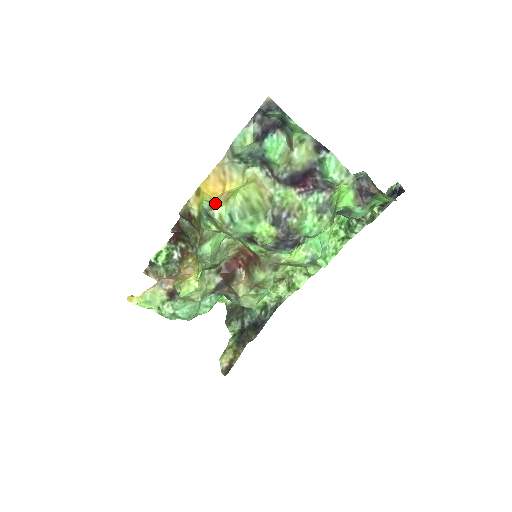
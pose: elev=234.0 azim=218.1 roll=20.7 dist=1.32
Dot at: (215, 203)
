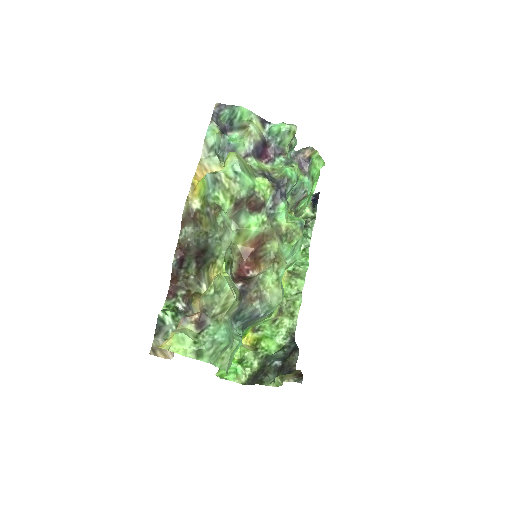
Dot at: occluded
